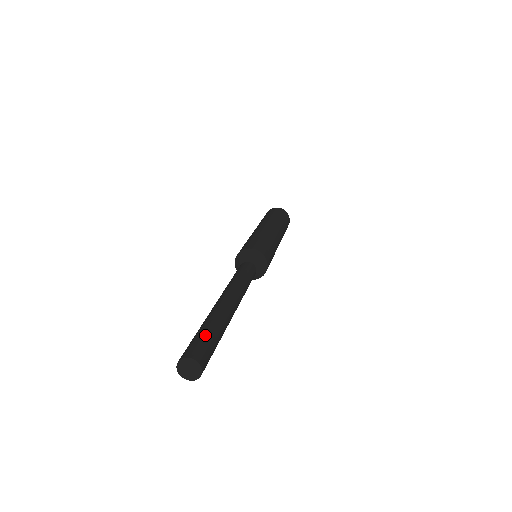
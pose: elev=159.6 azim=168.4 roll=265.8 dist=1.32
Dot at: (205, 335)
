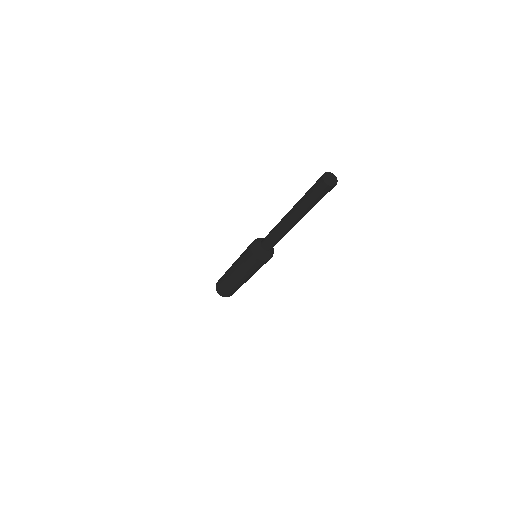
Dot at: occluded
